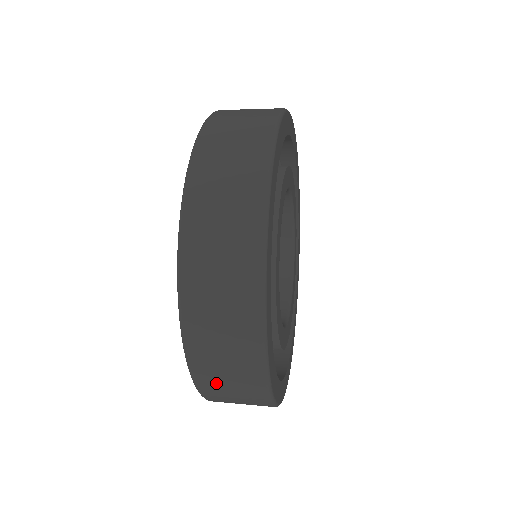
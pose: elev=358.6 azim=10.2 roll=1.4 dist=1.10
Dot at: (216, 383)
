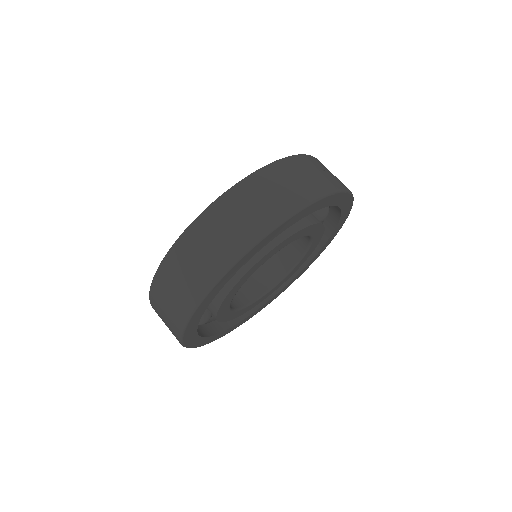
Dot at: (159, 302)
